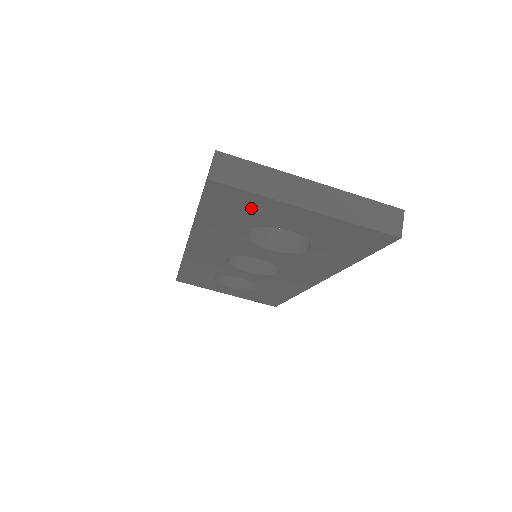
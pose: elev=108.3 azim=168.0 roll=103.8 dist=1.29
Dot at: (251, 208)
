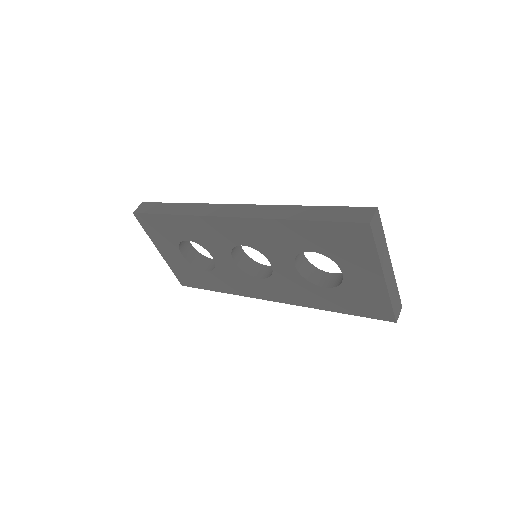
Dot at: (353, 250)
